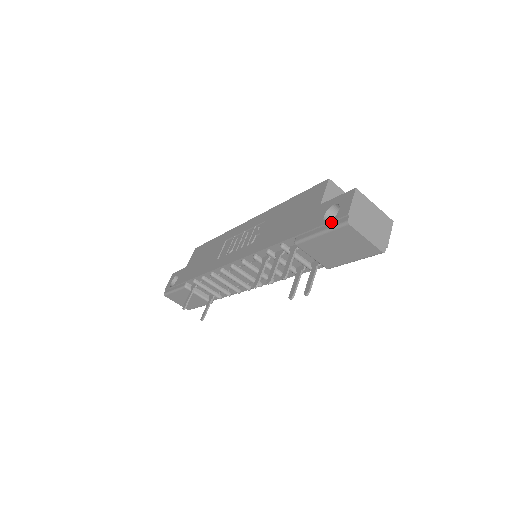
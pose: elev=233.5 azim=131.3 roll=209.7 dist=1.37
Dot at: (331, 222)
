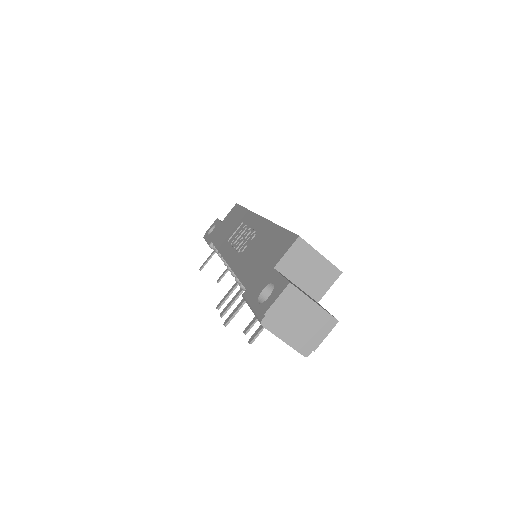
Dot at: (258, 306)
